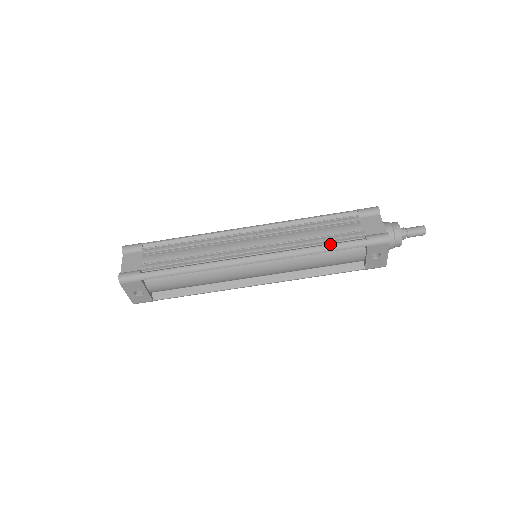
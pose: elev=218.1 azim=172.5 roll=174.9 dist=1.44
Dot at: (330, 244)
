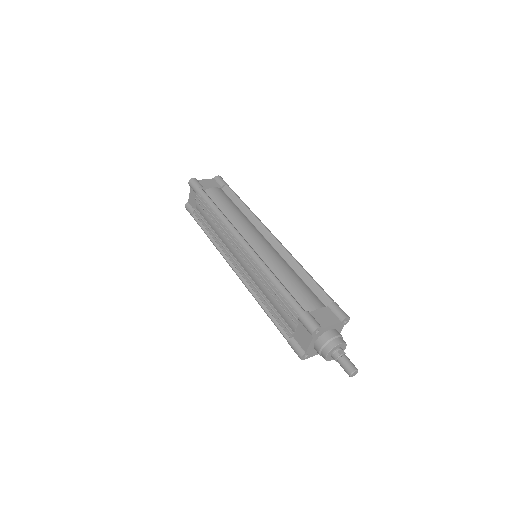
Dot at: (270, 317)
